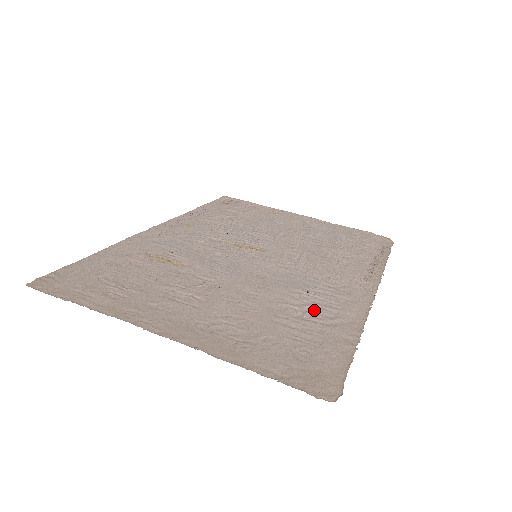
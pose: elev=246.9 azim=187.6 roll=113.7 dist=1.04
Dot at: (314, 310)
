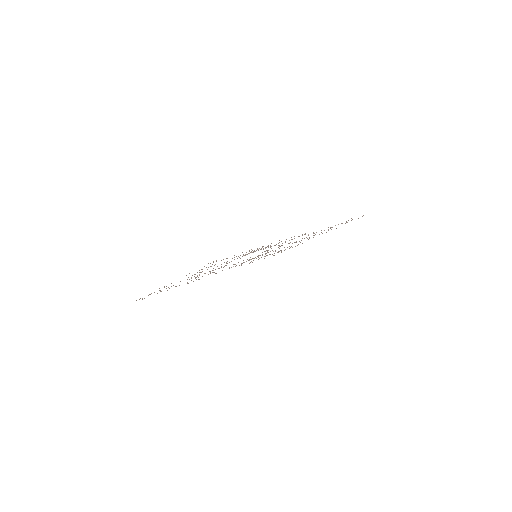
Dot at: (254, 251)
